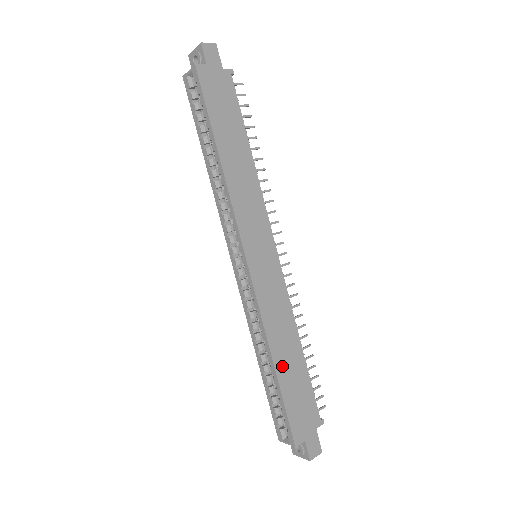
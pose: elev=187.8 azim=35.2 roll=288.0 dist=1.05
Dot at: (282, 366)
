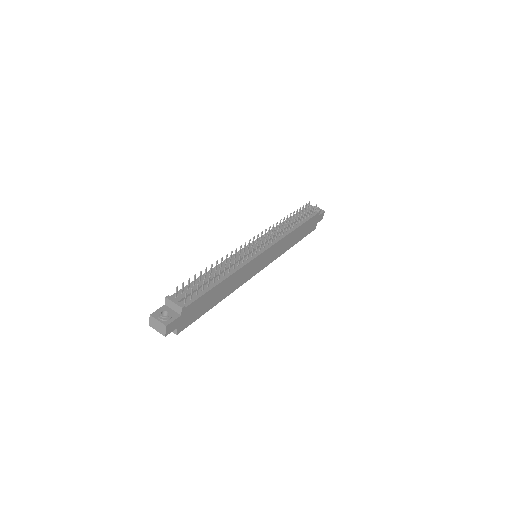
Dot at: (296, 240)
